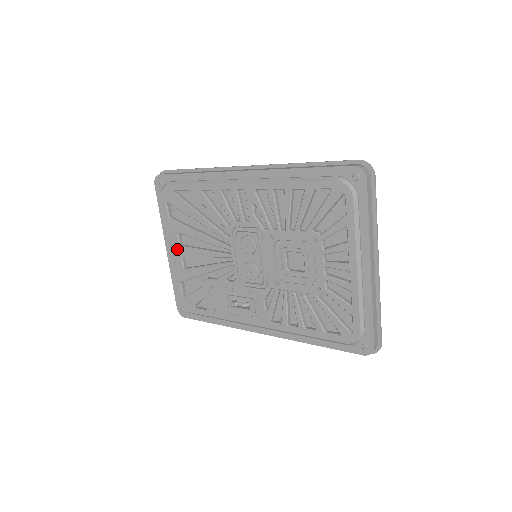
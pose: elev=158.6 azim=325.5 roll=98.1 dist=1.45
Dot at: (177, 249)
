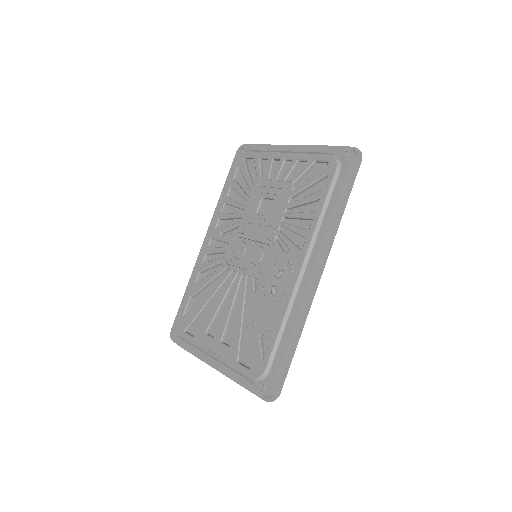
Dot at: (214, 345)
